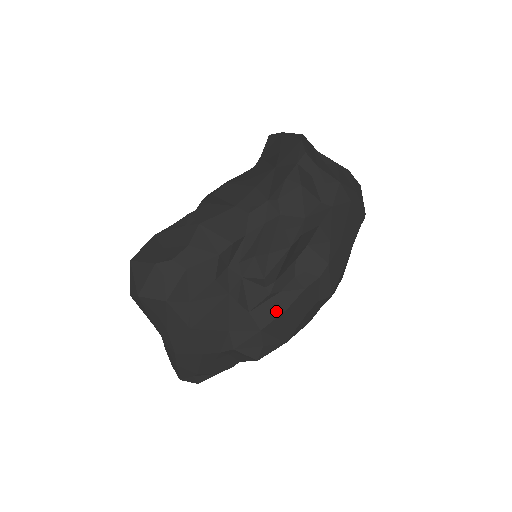
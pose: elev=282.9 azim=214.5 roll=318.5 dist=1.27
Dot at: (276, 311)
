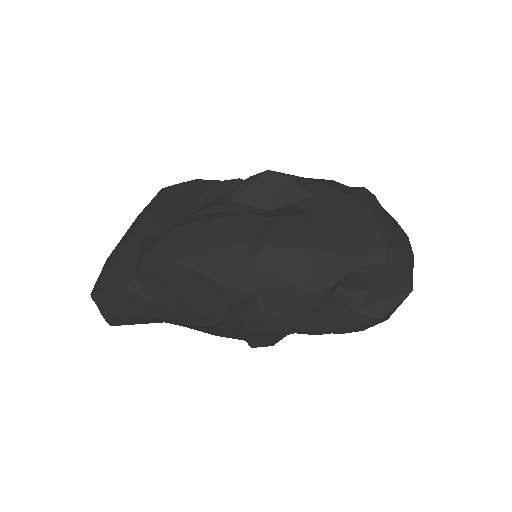
Dot at: (205, 219)
